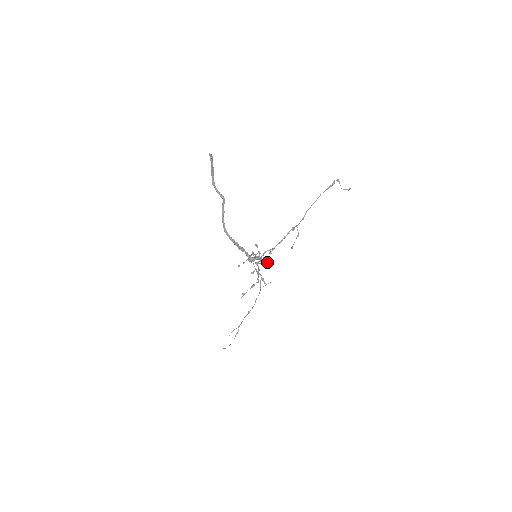
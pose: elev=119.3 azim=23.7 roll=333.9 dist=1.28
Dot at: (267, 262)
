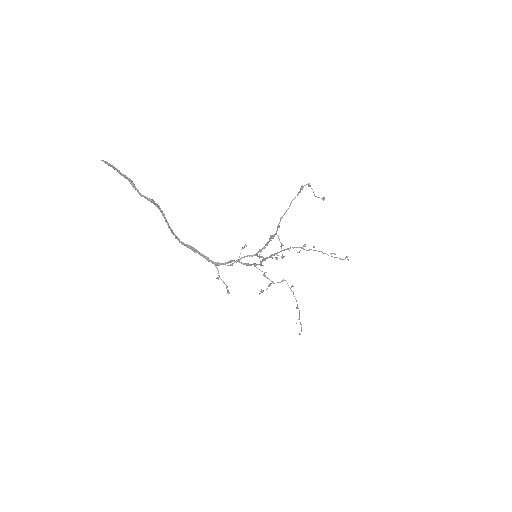
Dot at: (332, 256)
